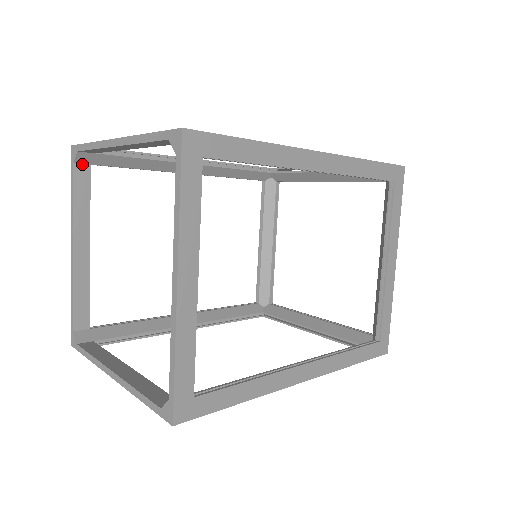
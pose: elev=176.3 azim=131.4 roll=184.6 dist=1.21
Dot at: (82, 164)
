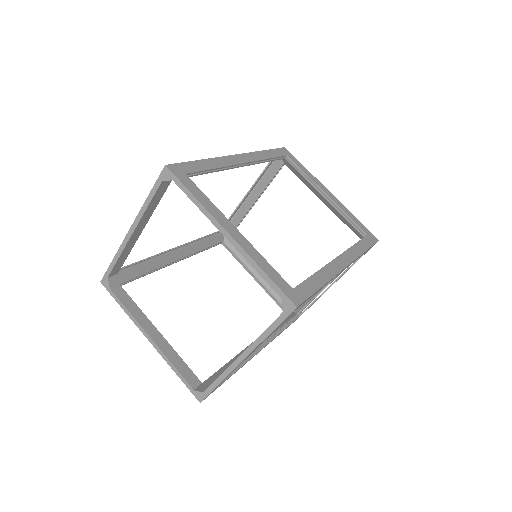
Dot at: occluded
